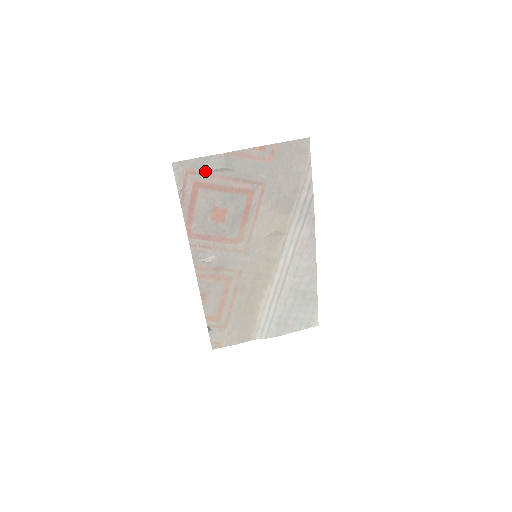
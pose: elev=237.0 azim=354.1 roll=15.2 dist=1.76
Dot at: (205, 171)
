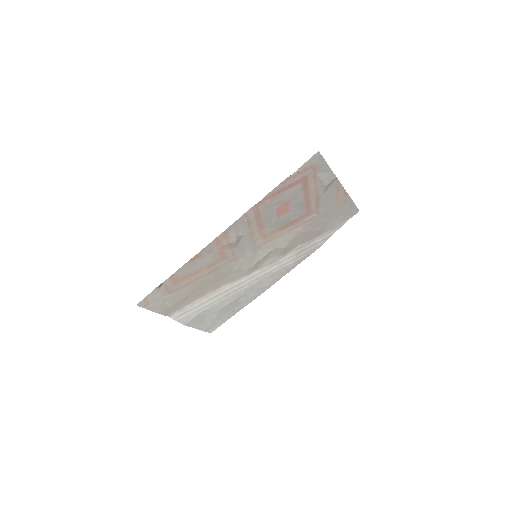
Dot at: (318, 176)
